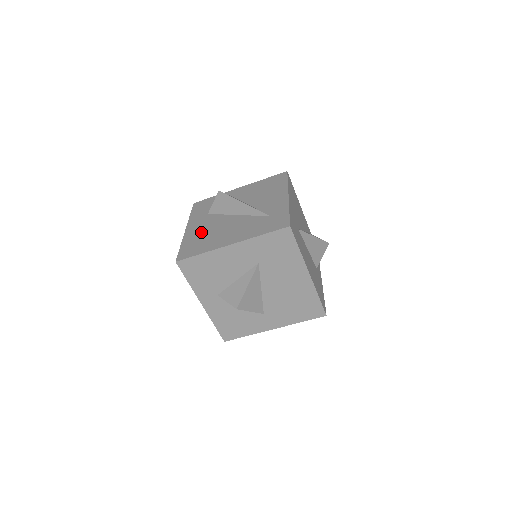
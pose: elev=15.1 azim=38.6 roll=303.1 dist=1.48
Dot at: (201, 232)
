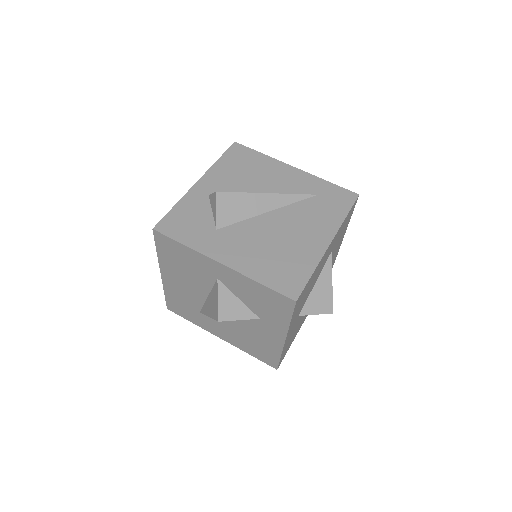
Dot at: (258, 253)
